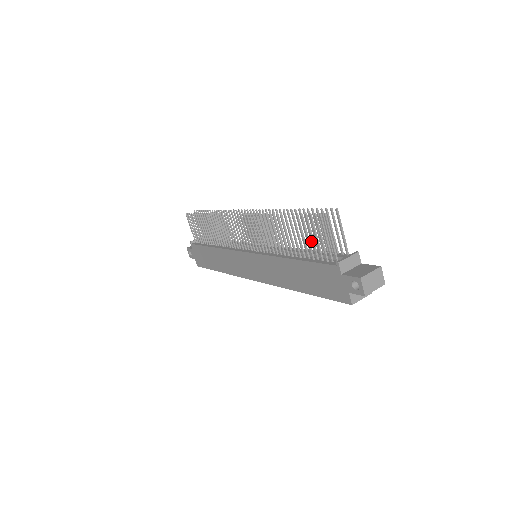
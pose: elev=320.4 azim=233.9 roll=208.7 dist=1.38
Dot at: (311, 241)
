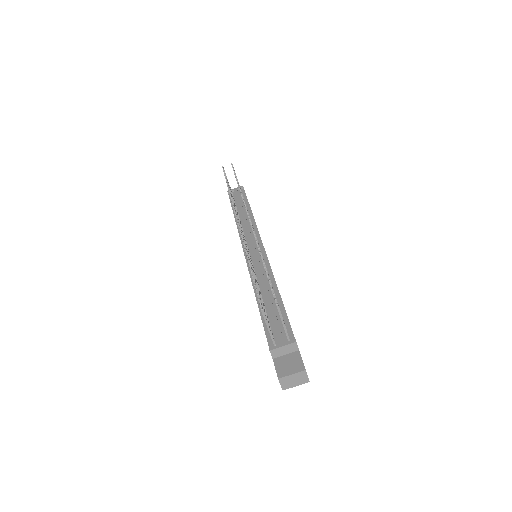
Dot at: occluded
